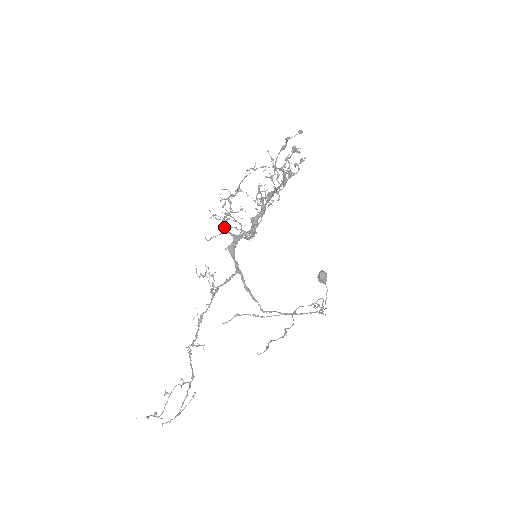
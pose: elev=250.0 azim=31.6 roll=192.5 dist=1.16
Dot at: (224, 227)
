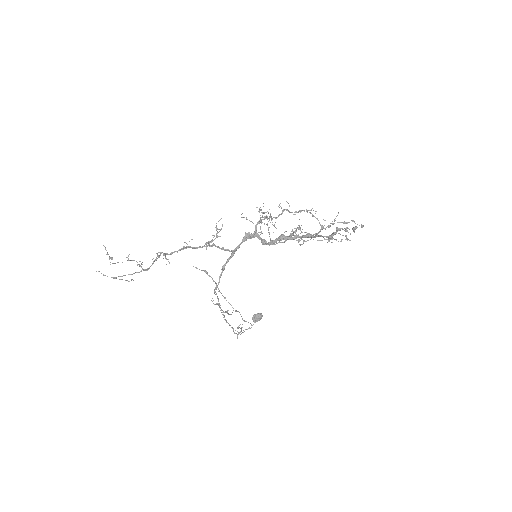
Dot at: (258, 221)
